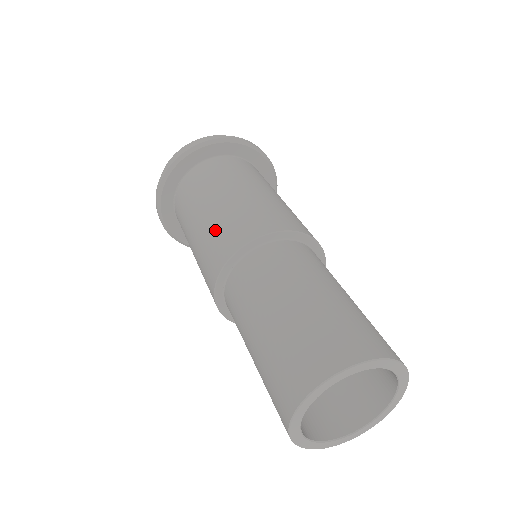
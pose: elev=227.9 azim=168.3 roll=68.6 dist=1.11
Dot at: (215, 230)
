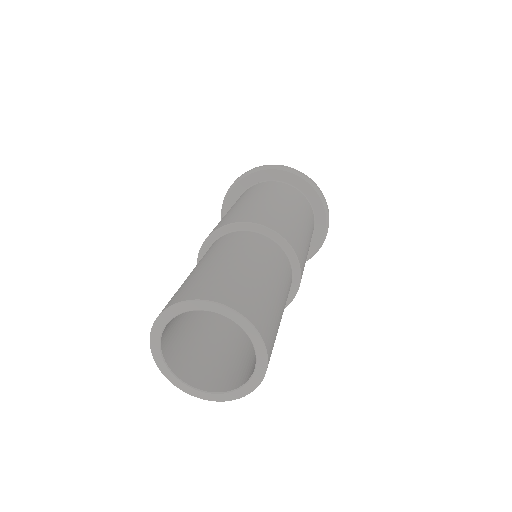
Dot at: (235, 211)
